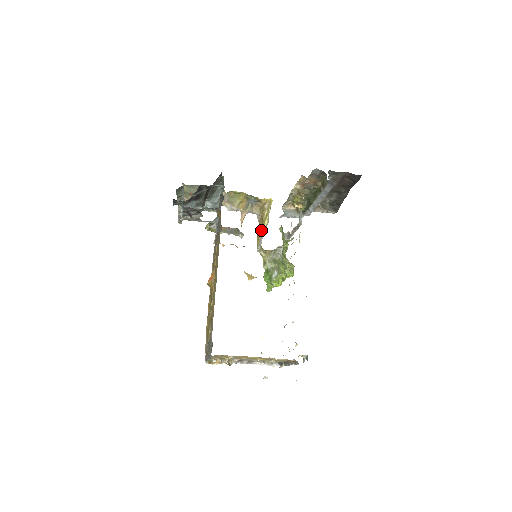
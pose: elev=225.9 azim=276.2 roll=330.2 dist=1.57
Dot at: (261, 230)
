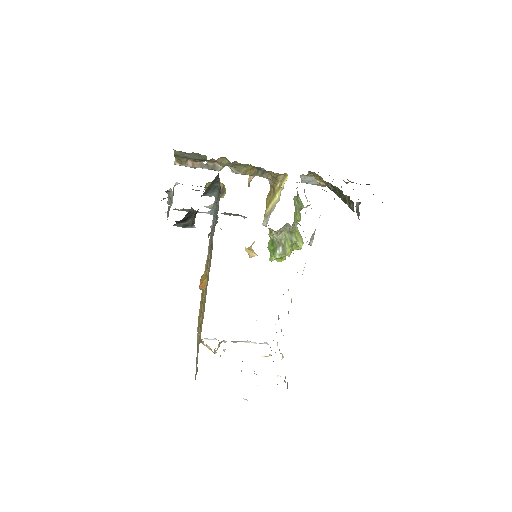
Dot at: (270, 201)
